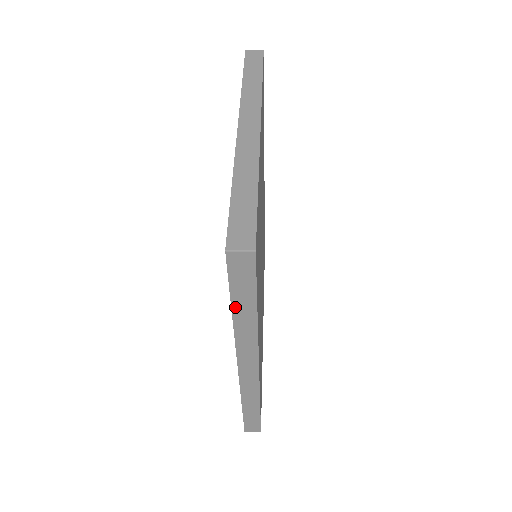
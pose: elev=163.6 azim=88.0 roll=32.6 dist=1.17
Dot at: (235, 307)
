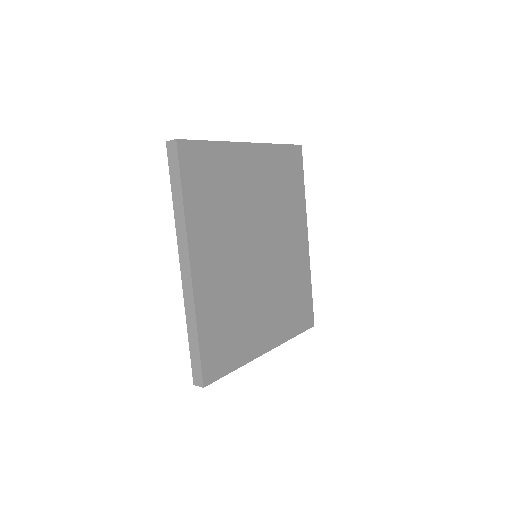
Dot at: (173, 192)
